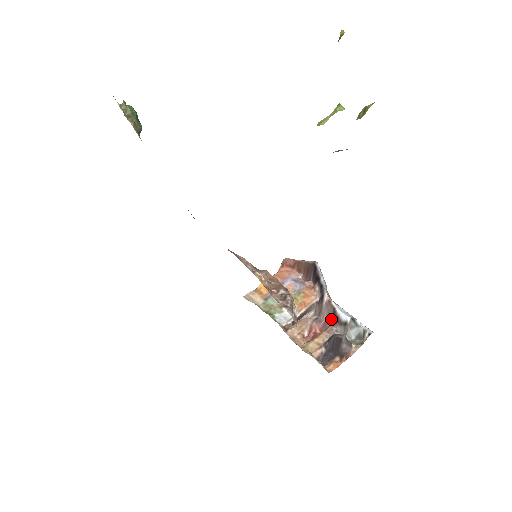
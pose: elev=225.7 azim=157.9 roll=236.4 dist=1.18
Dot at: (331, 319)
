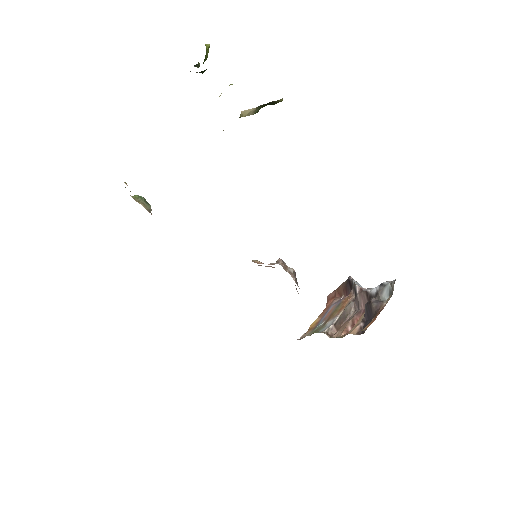
Dot at: occluded
